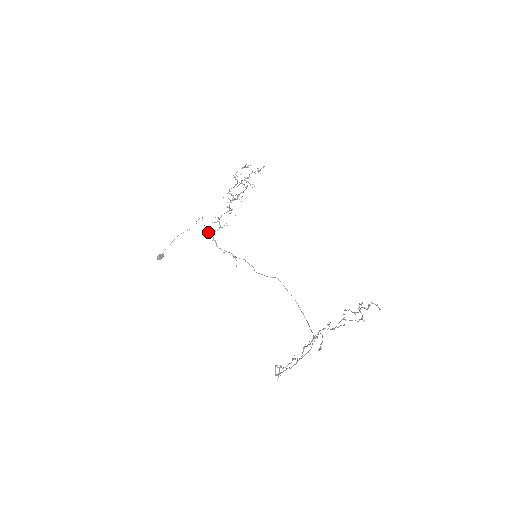
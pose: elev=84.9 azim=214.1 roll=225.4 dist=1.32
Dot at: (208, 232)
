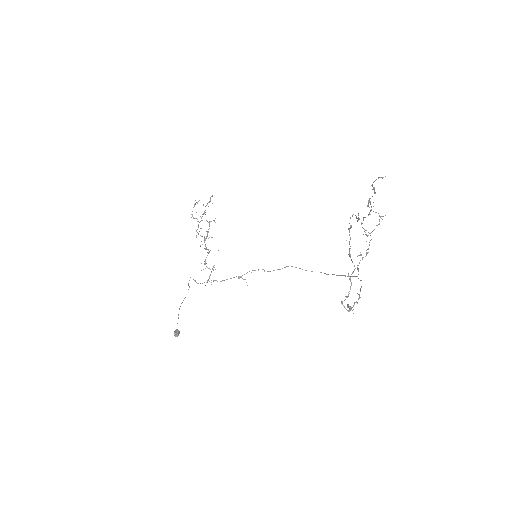
Dot at: occluded
